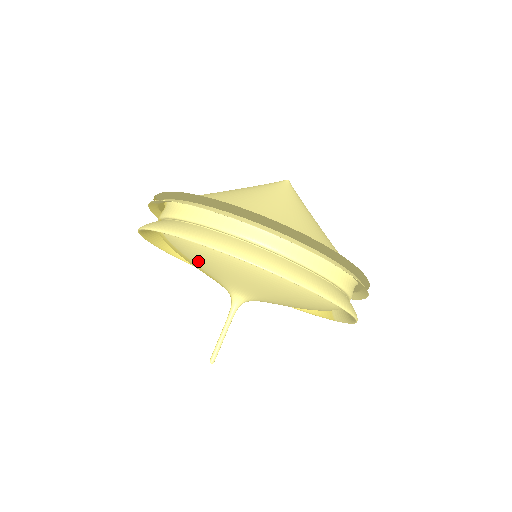
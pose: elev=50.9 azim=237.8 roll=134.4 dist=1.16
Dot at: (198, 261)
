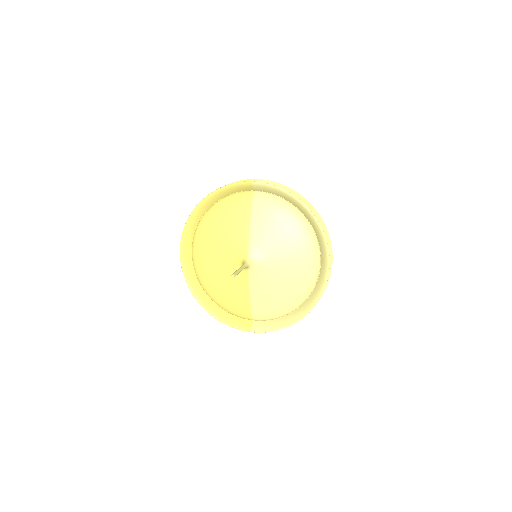
Dot at: (264, 223)
